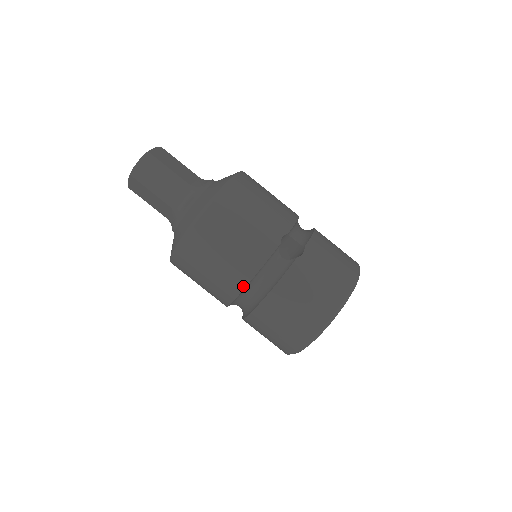
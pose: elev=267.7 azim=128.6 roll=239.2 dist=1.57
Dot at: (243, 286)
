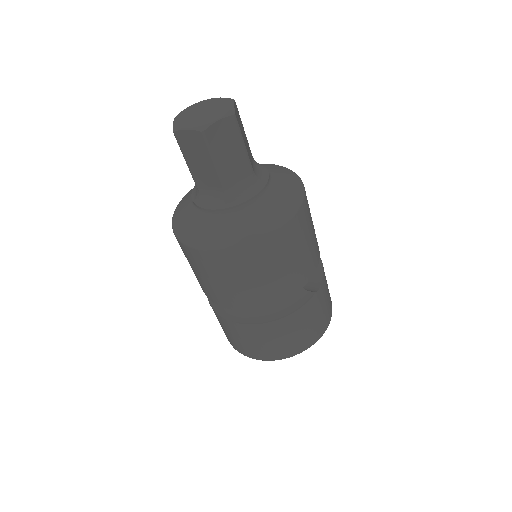
Dot at: (263, 306)
